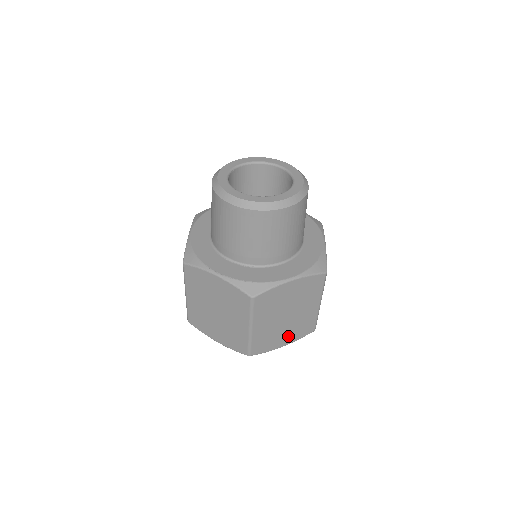
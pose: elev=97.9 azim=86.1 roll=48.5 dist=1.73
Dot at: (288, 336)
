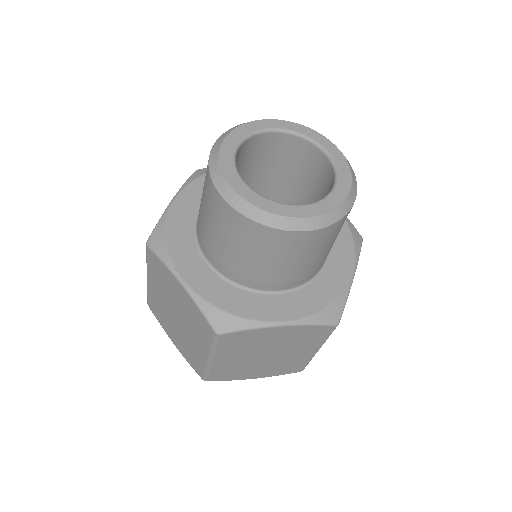
Dot at: (263, 371)
